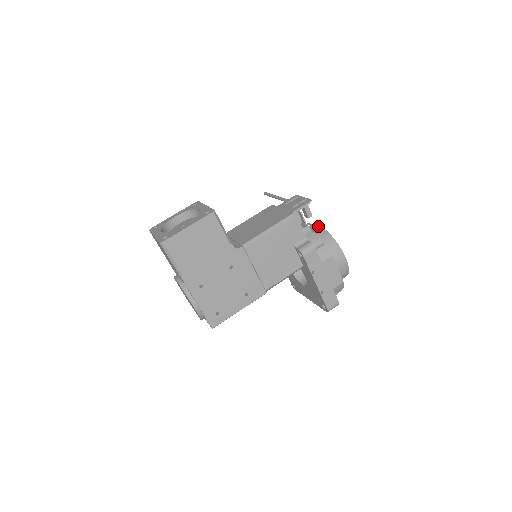
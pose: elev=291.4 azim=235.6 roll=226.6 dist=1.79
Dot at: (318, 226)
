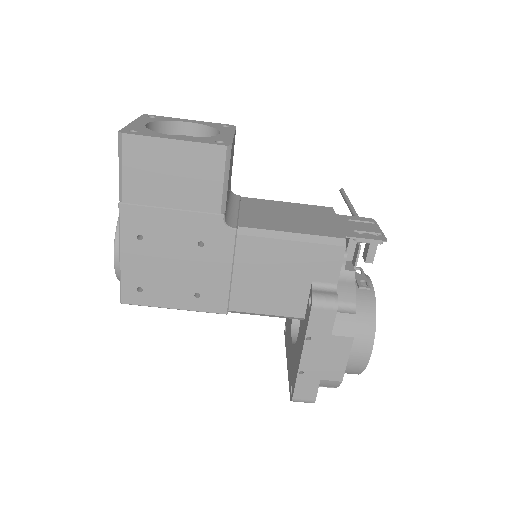
Dot at: (370, 282)
